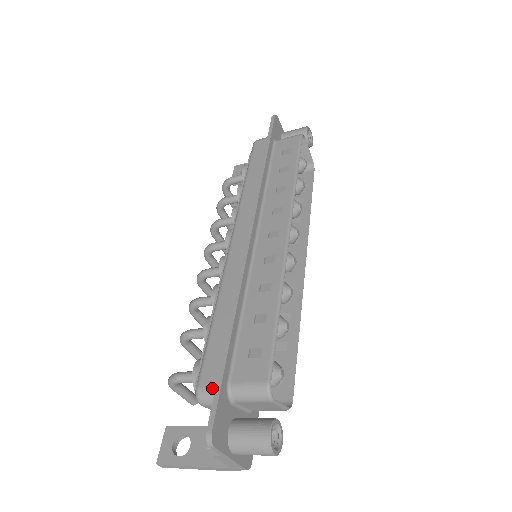
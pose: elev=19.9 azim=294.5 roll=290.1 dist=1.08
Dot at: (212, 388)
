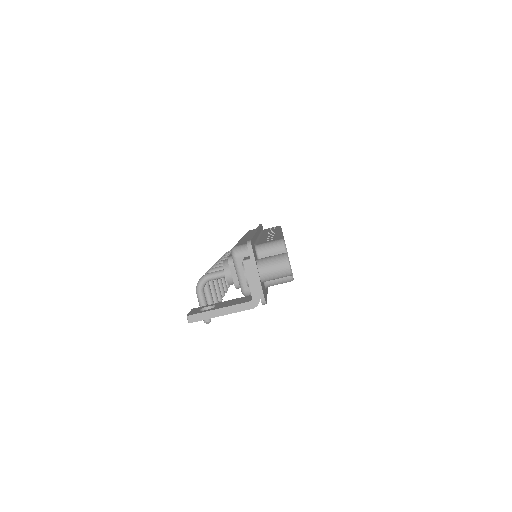
Dot at: (245, 244)
